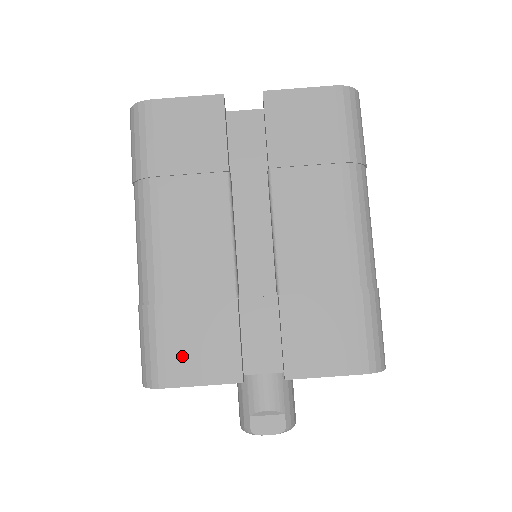
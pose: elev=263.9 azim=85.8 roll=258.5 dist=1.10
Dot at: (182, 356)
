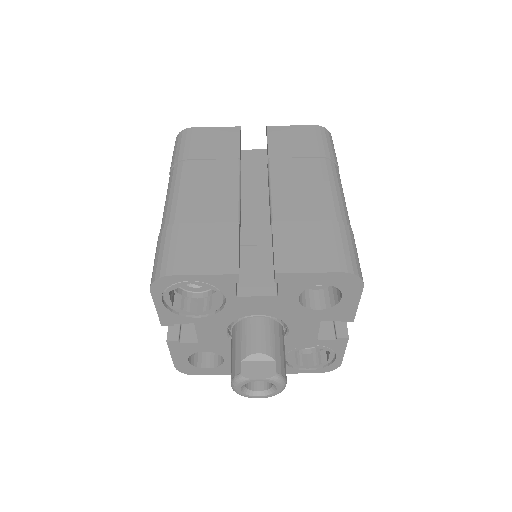
Dot at: (189, 255)
